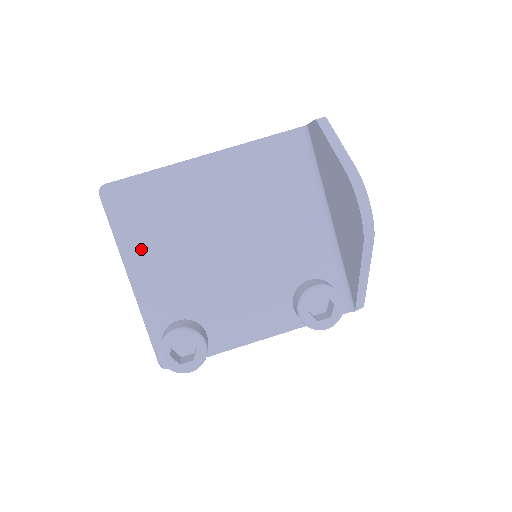
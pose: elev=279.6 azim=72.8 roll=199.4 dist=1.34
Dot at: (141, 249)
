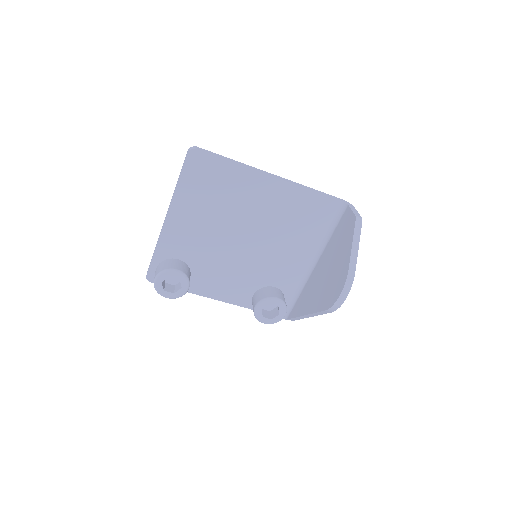
Dot at: (188, 204)
